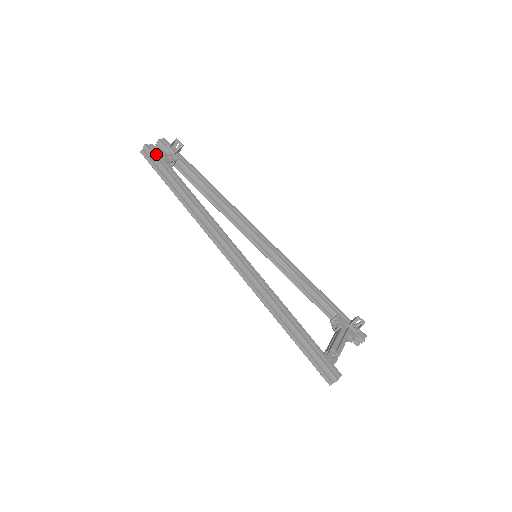
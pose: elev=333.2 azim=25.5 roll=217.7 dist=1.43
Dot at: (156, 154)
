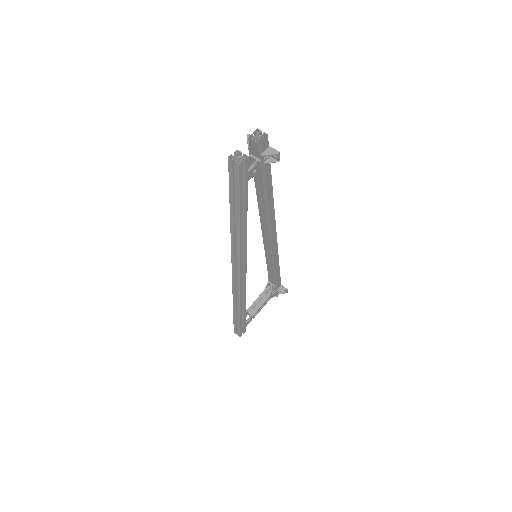
Dot at: (243, 170)
